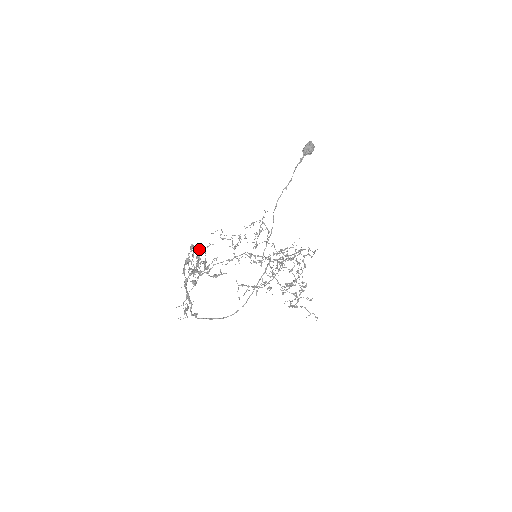
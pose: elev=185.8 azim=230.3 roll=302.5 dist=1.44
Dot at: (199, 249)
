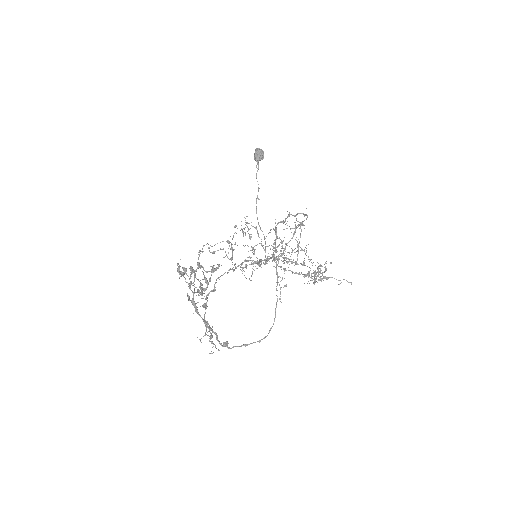
Dot at: (194, 271)
